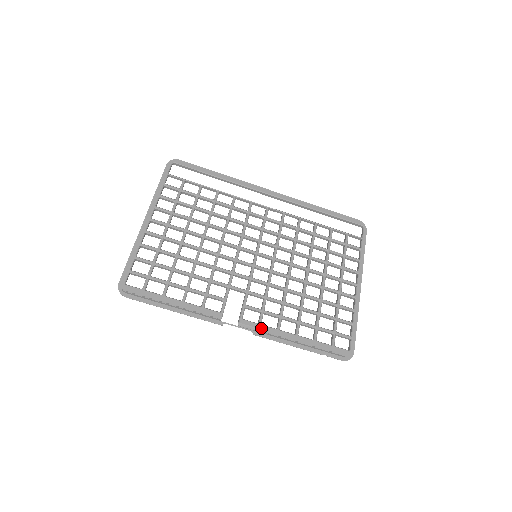
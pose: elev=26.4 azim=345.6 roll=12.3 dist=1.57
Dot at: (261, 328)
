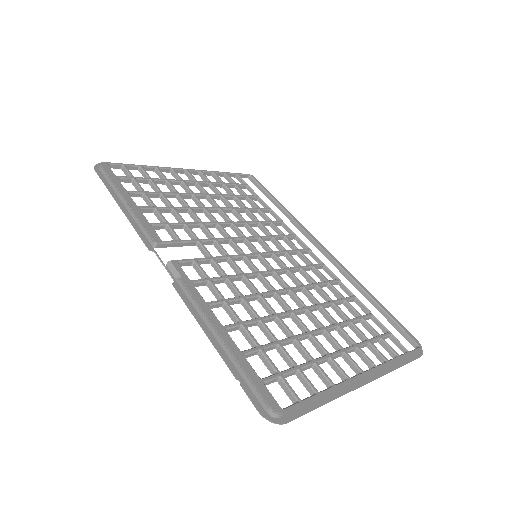
Dot at: (188, 284)
